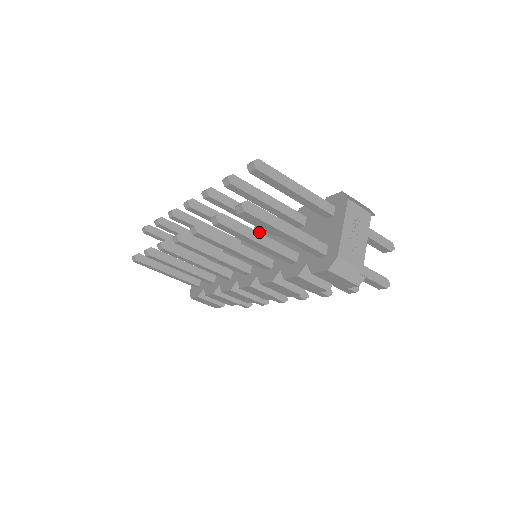
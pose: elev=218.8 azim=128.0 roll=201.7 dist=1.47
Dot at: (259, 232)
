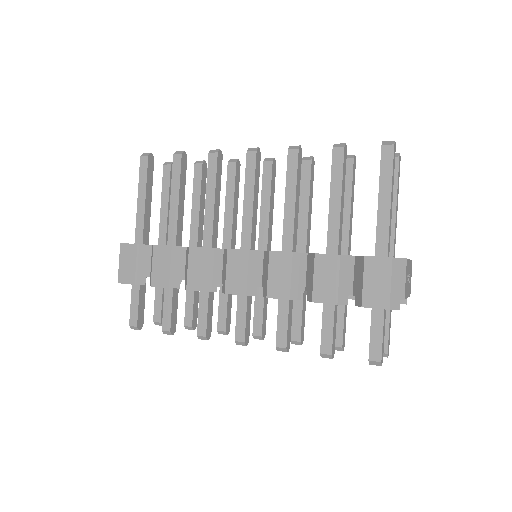
Dot at: occluded
